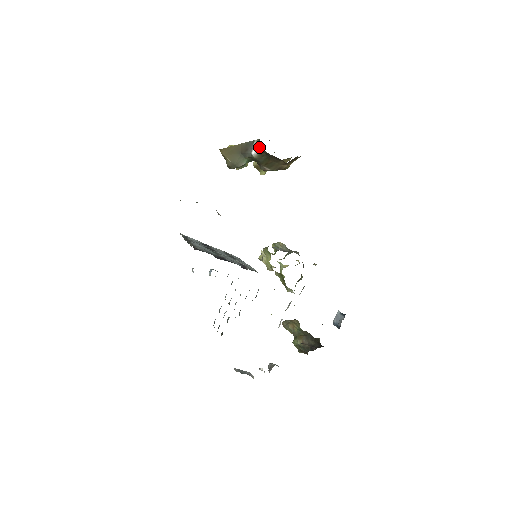
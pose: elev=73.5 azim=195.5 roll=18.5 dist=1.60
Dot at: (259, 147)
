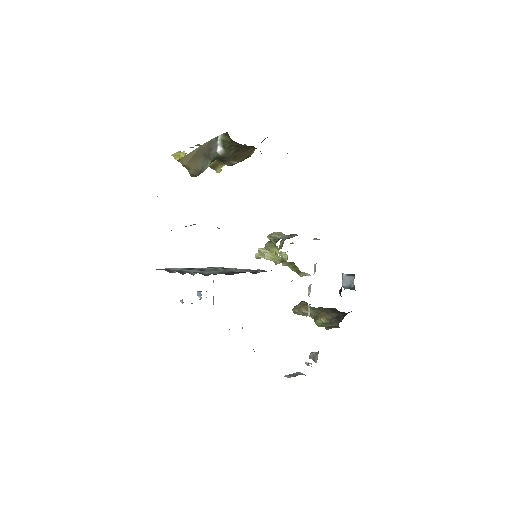
Dot at: (226, 142)
